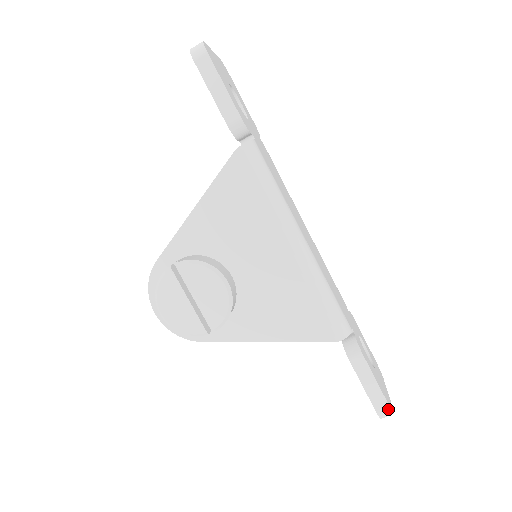
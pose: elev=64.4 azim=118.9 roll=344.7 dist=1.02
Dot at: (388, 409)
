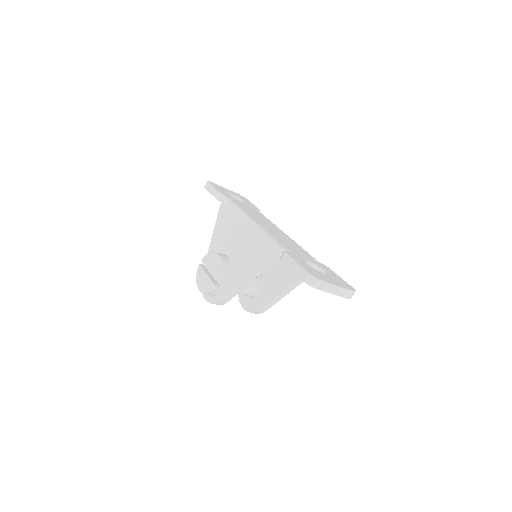
Dot at: (308, 274)
